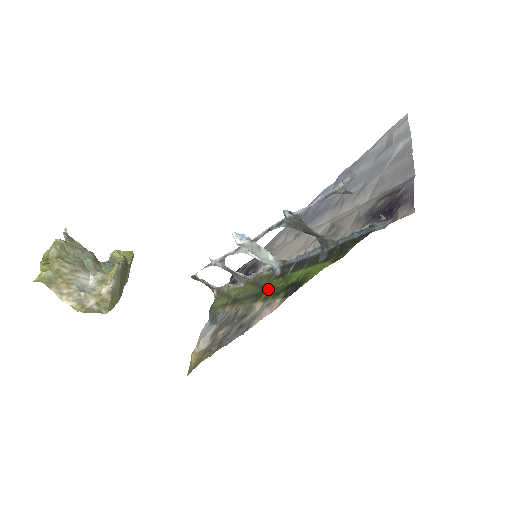
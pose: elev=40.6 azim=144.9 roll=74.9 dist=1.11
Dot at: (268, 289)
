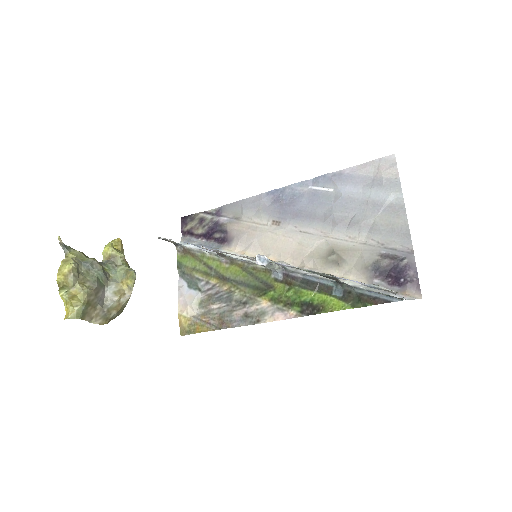
Dot at: (273, 291)
